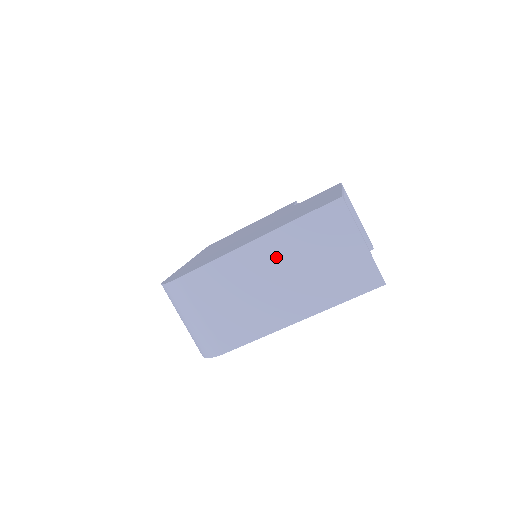
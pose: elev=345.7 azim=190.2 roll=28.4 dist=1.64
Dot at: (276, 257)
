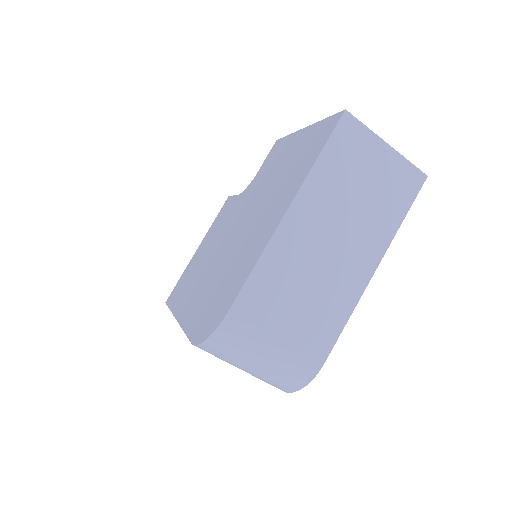
Dot at: (318, 216)
